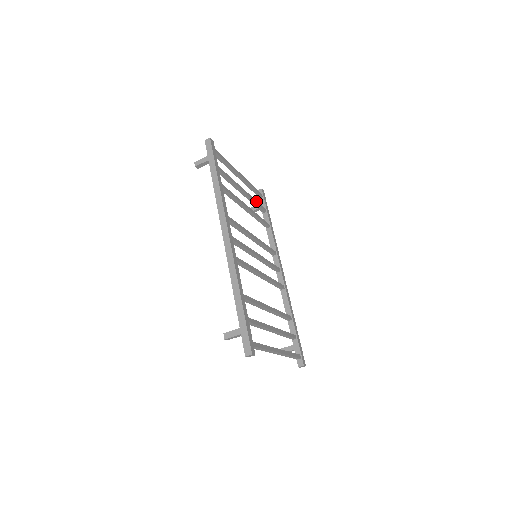
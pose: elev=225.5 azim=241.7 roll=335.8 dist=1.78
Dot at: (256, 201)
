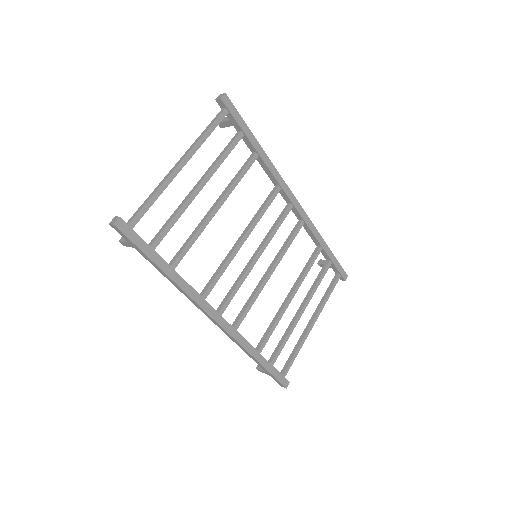
Dot at: (223, 155)
